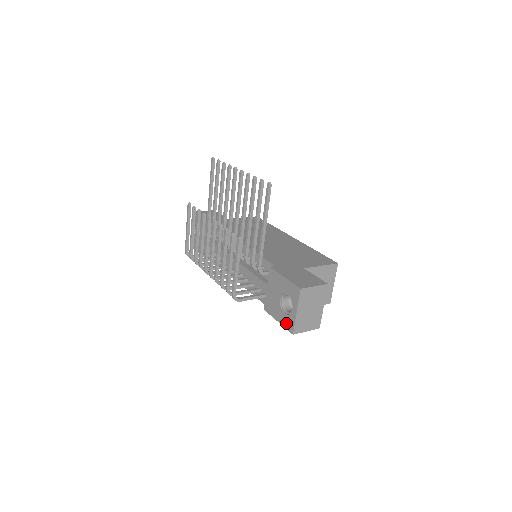
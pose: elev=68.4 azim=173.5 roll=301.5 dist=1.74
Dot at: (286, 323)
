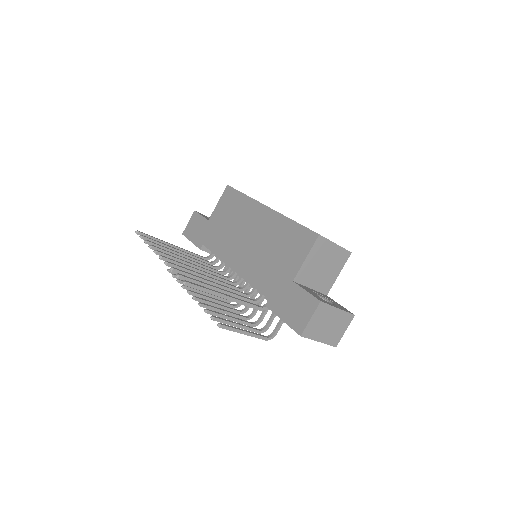
Dot at: occluded
